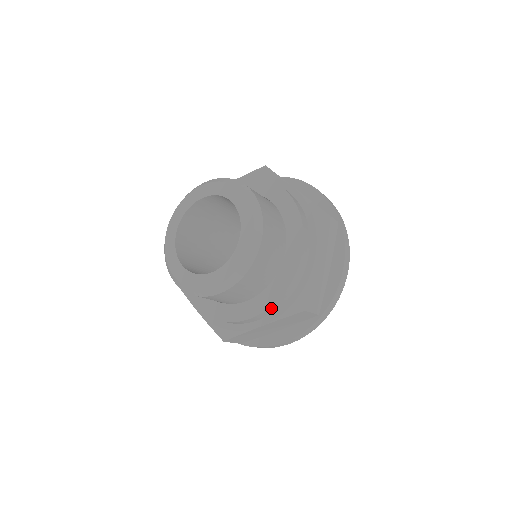
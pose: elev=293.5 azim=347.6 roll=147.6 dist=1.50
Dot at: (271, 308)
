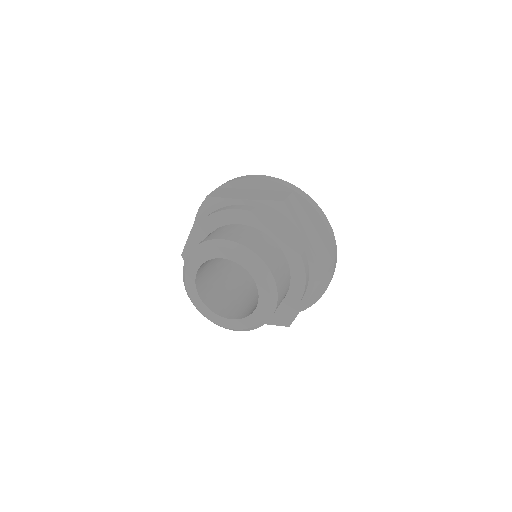
Dot at: (305, 290)
